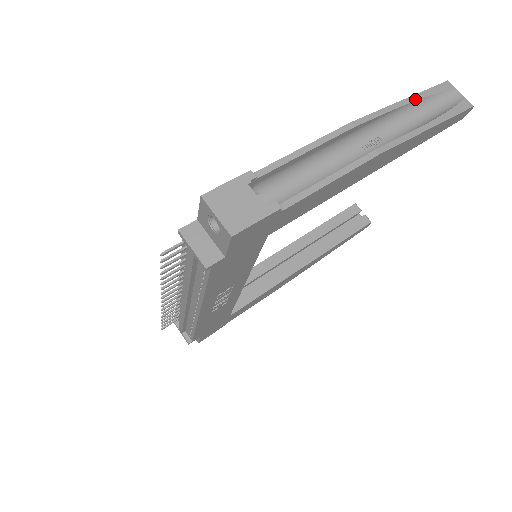
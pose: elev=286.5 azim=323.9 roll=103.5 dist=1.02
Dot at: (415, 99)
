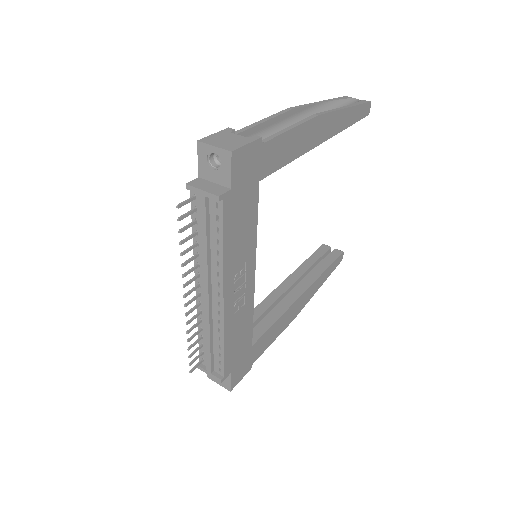
Dot at: (328, 101)
